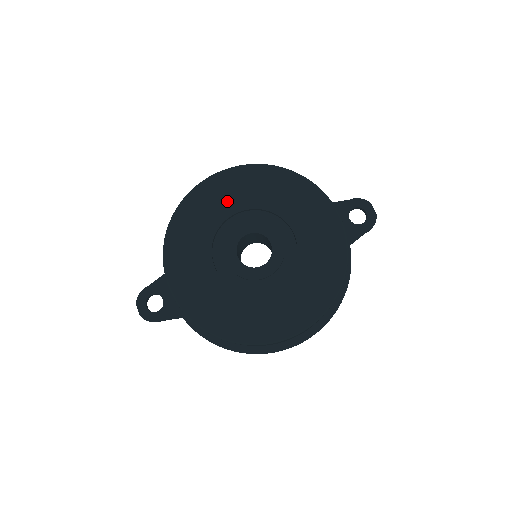
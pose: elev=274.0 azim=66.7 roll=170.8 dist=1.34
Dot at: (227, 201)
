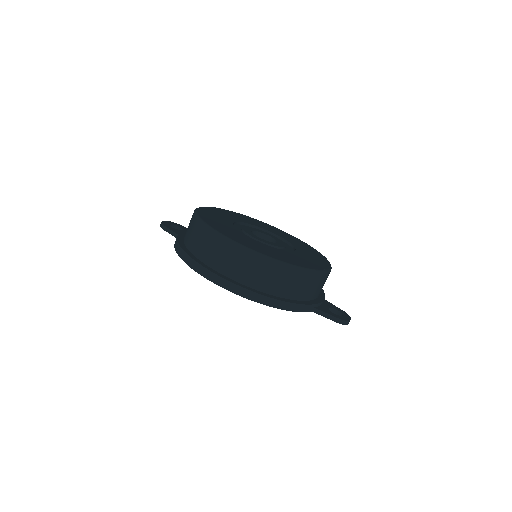
Dot at: (276, 232)
